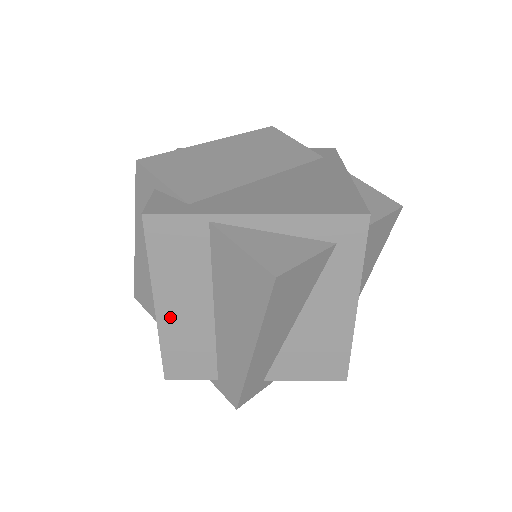
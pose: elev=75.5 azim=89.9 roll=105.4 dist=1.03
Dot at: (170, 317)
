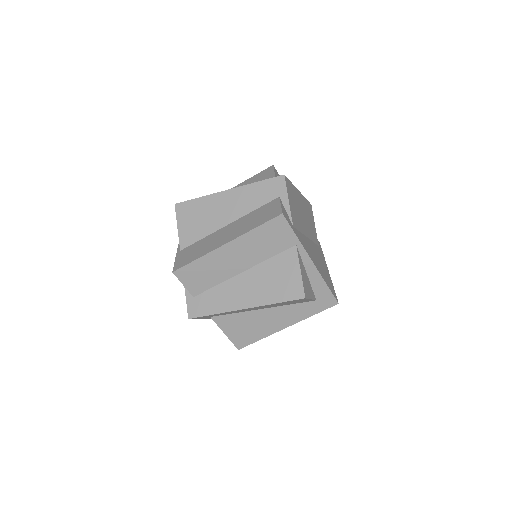
Dot at: (223, 254)
